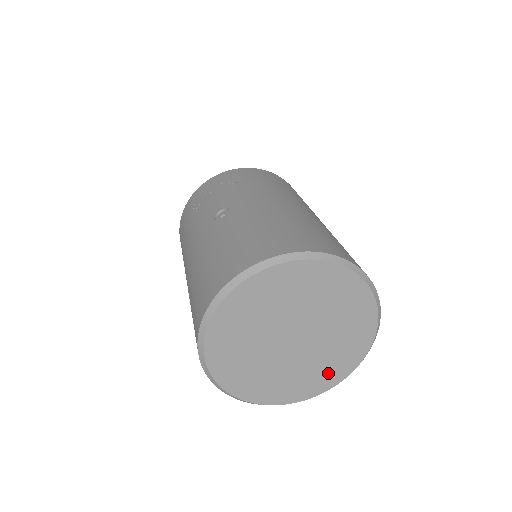
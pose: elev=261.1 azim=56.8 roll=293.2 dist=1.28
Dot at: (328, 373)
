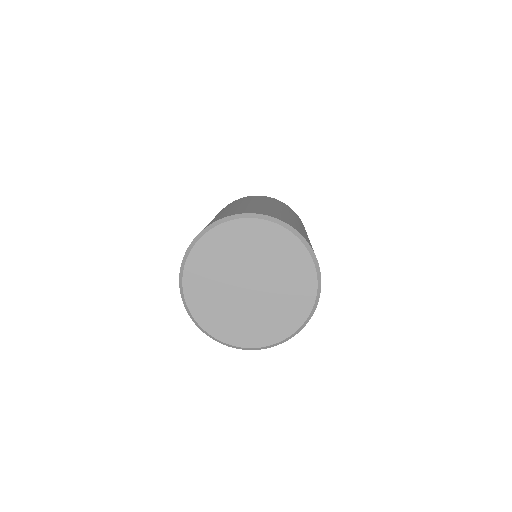
Dot at: (289, 316)
